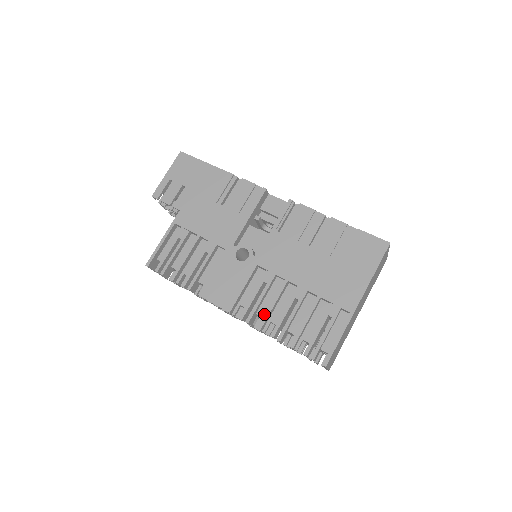
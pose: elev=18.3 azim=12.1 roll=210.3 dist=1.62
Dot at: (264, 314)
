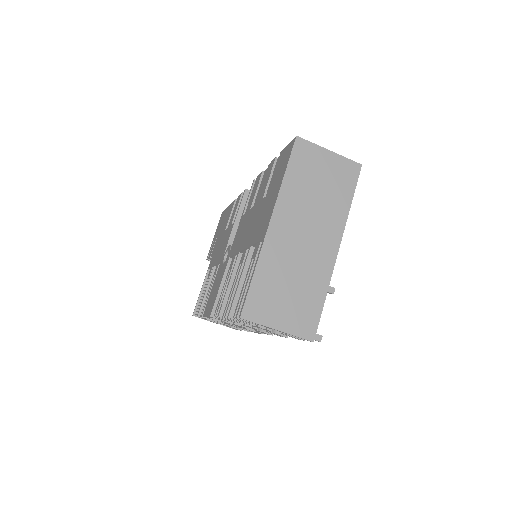
Dot at: occluded
